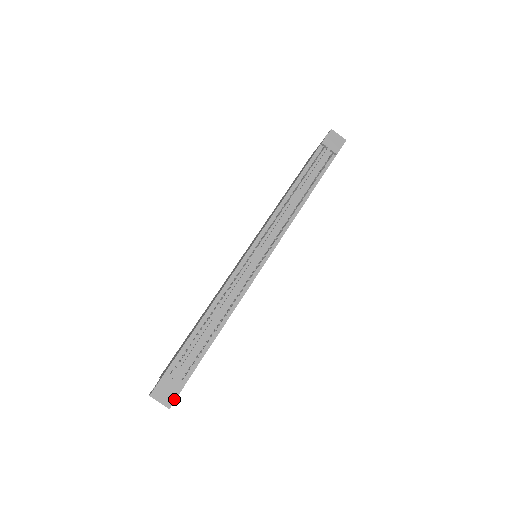
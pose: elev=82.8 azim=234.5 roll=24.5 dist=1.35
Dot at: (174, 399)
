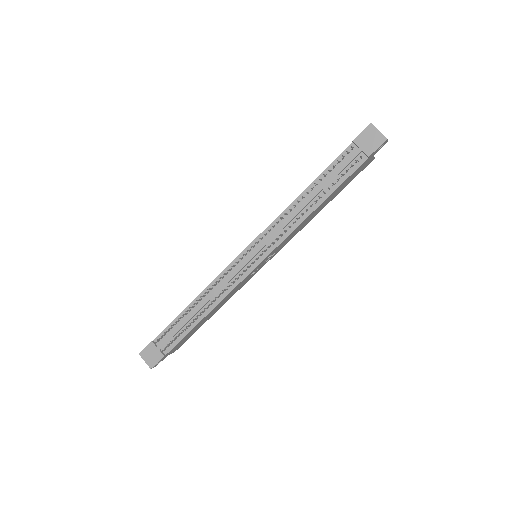
Dot at: (155, 363)
